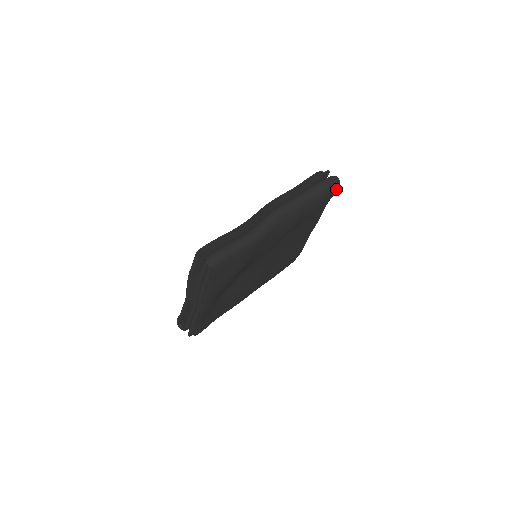
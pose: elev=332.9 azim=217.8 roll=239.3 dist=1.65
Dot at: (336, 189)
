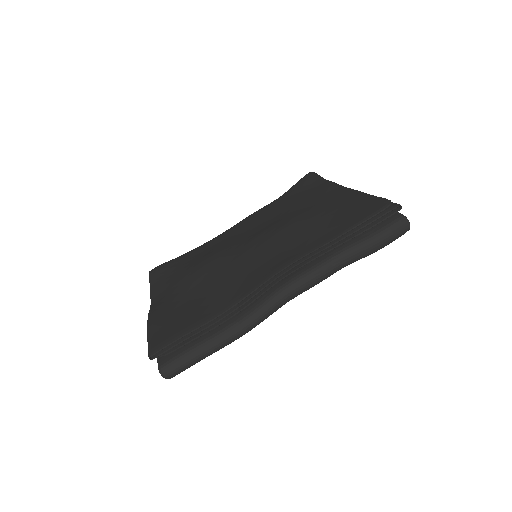
Dot at: occluded
